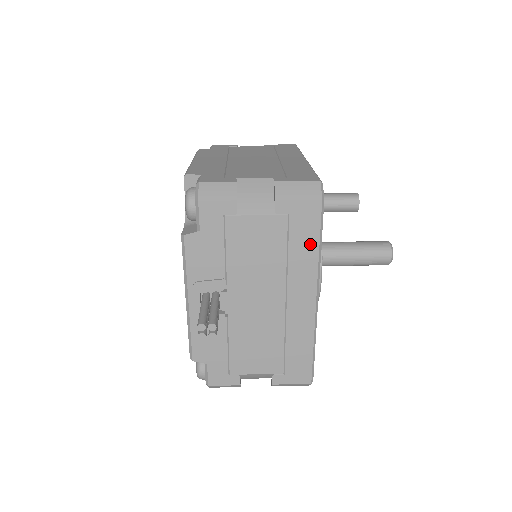
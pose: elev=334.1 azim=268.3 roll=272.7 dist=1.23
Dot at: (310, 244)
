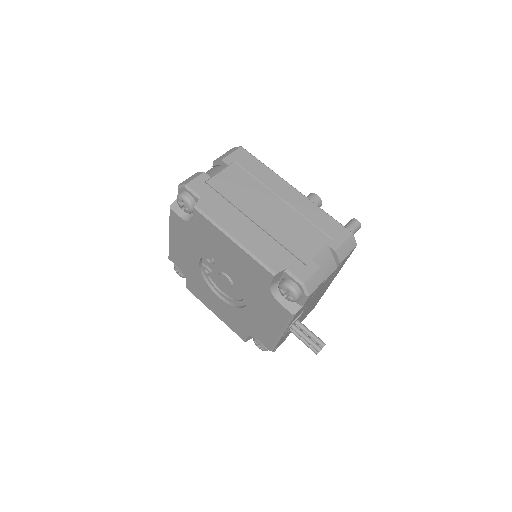
Dot at: occluded
